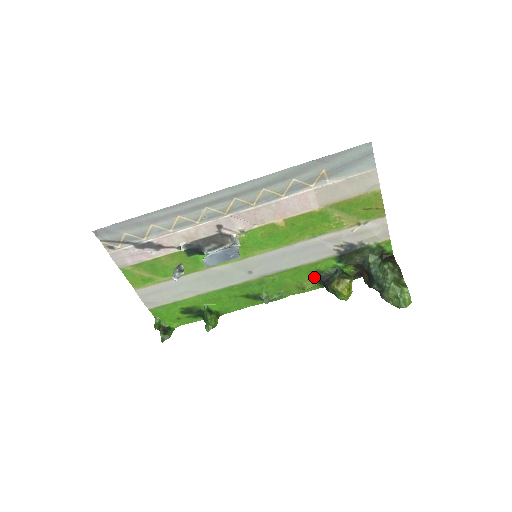
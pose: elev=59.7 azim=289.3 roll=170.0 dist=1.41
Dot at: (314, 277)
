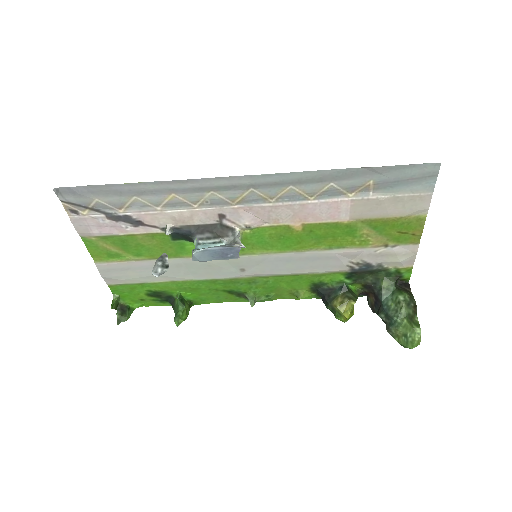
Dot at: (314, 287)
